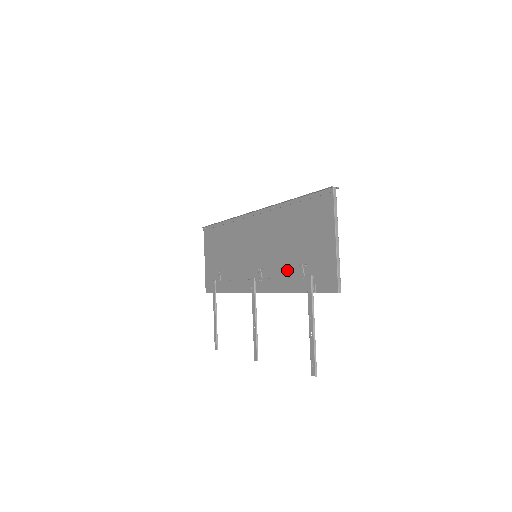
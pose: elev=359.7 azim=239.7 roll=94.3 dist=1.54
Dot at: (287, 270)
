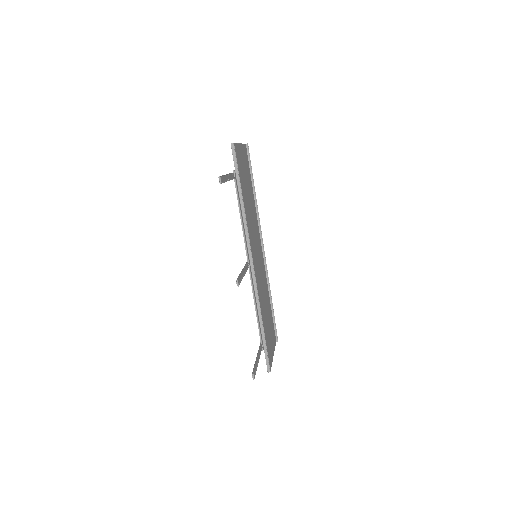
Dot at: occluded
